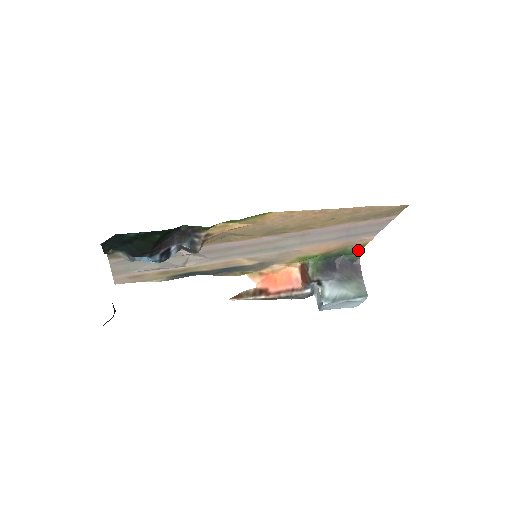
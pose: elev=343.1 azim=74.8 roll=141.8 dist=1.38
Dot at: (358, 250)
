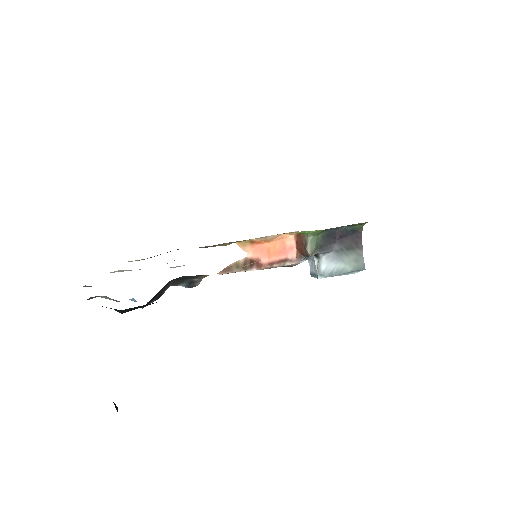
Dot at: (363, 223)
